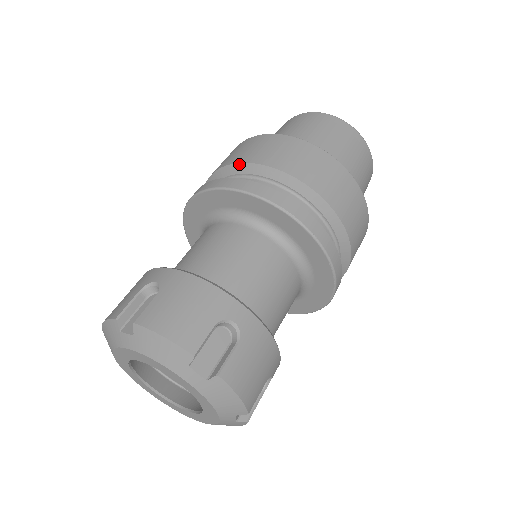
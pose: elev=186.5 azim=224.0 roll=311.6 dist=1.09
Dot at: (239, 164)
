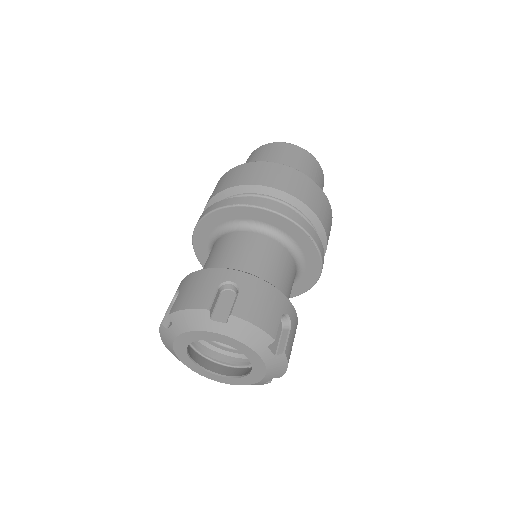
Dot at: (209, 202)
